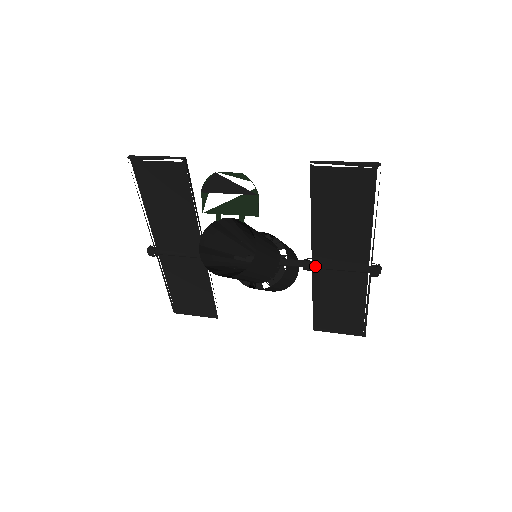
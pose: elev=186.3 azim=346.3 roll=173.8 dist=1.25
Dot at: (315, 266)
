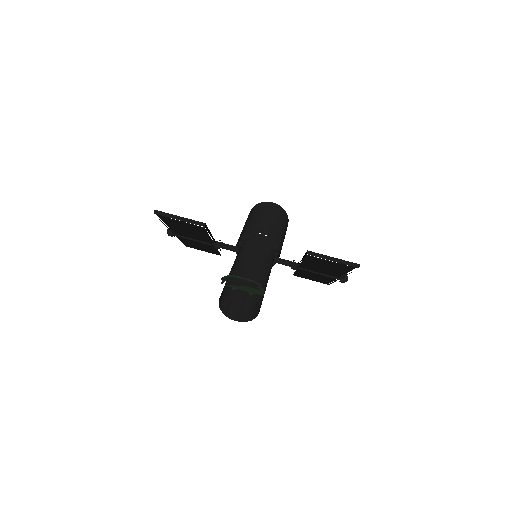
Dot at: (300, 269)
